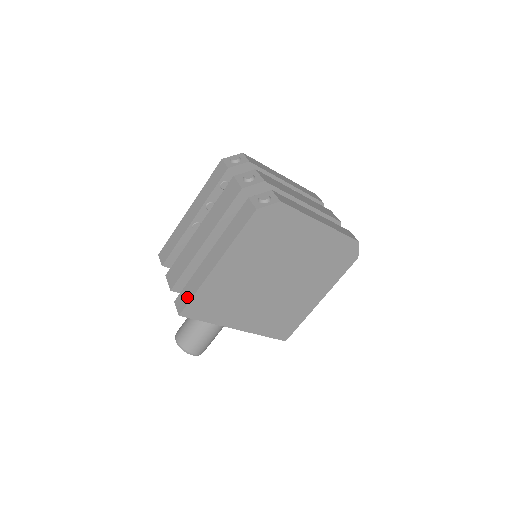
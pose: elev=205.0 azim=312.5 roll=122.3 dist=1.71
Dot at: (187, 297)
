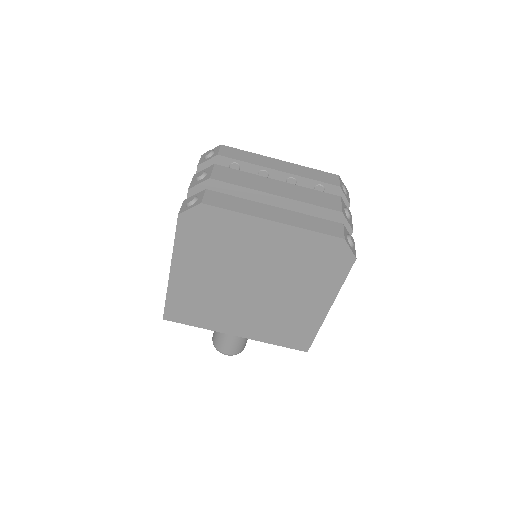
Dot at: occluded
